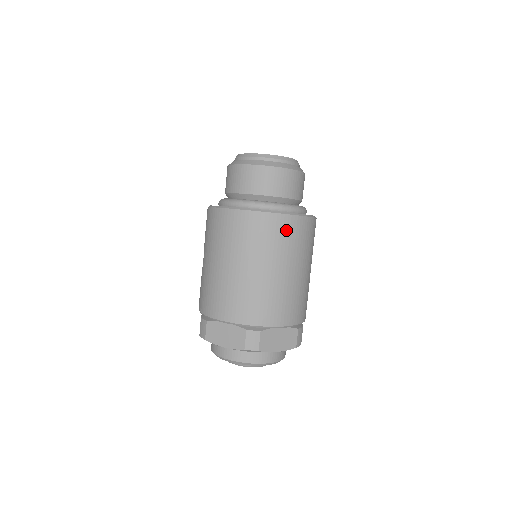
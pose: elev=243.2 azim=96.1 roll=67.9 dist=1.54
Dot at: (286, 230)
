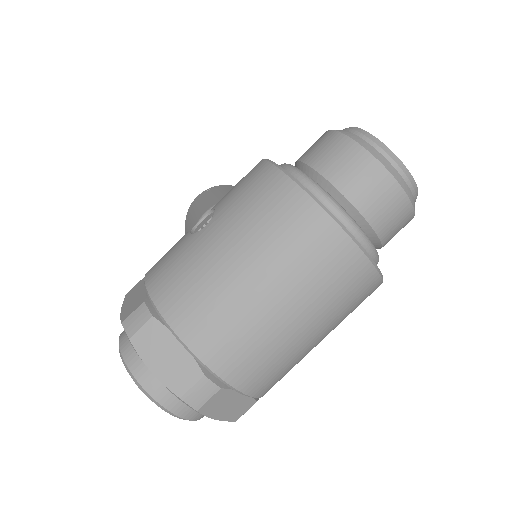
Dot at: (356, 285)
